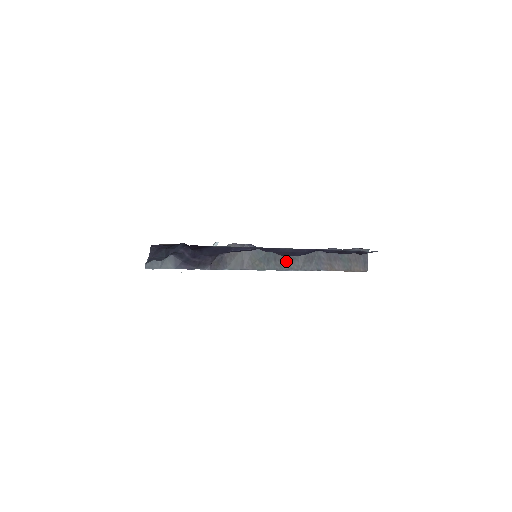
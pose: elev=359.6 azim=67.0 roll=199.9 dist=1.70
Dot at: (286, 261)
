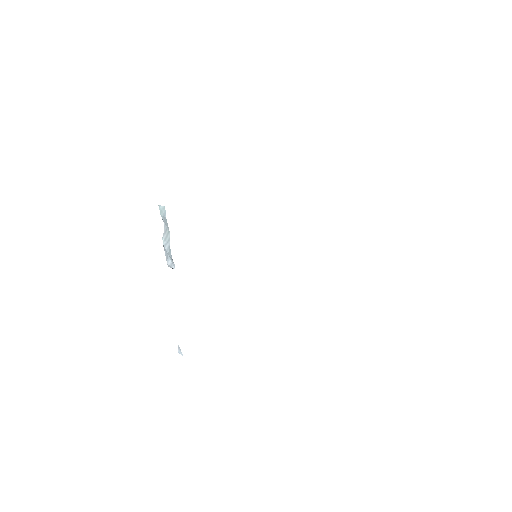
Dot at: occluded
